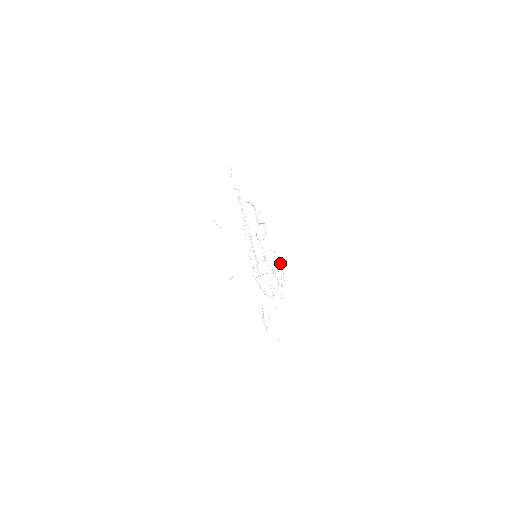
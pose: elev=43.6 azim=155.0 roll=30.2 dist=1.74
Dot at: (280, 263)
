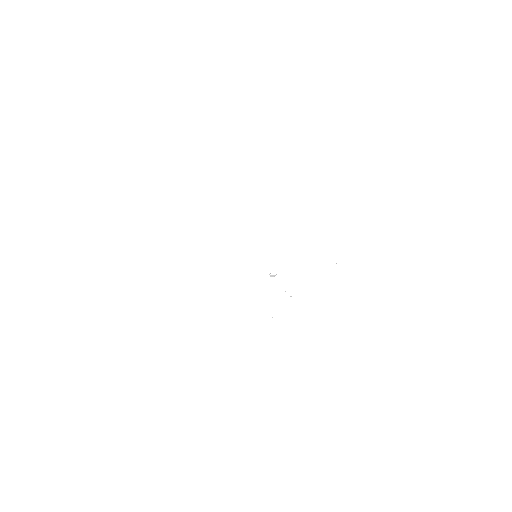
Dot at: occluded
